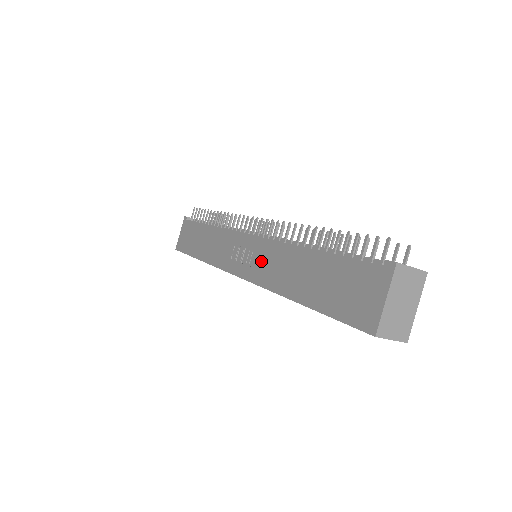
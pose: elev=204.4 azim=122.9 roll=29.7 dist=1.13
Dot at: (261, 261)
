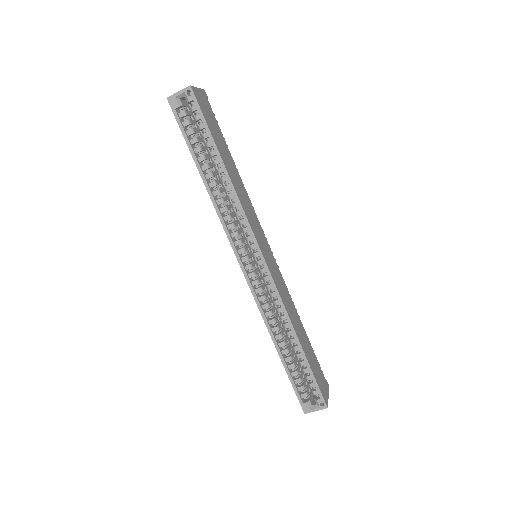
Dot at: occluded
